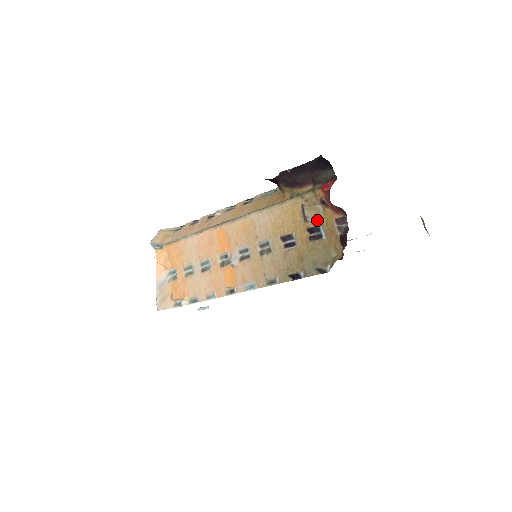
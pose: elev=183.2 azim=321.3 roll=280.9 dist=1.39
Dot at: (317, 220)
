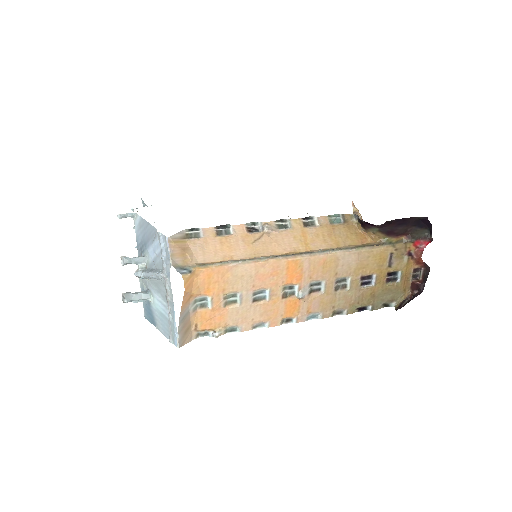
Dot at: (399, 267)
